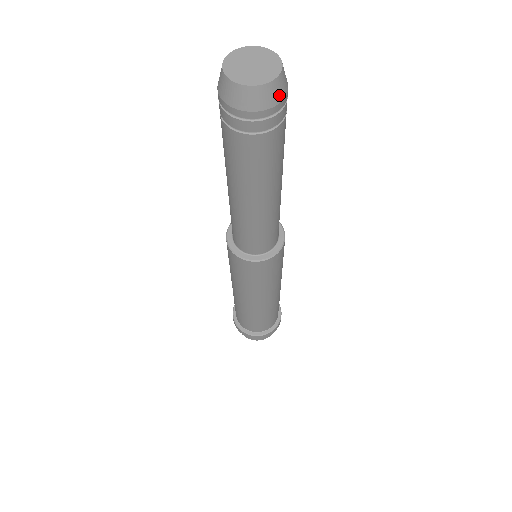
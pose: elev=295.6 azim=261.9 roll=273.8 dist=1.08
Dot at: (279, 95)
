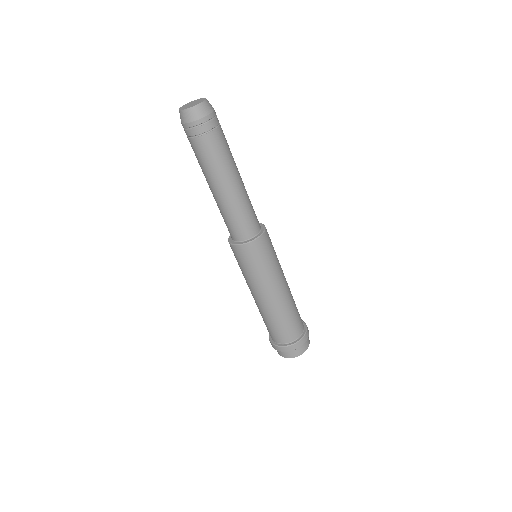
Dot at: (195, 116)
